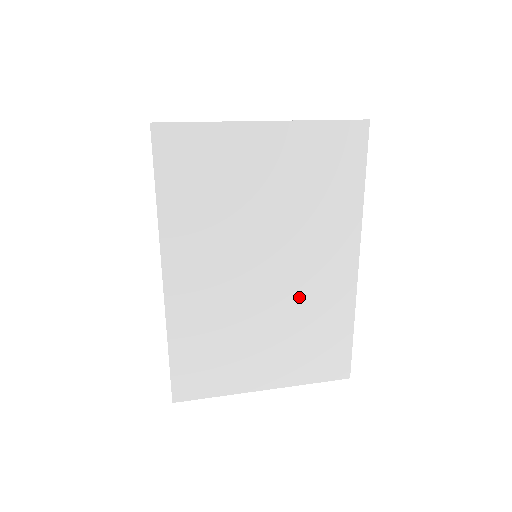
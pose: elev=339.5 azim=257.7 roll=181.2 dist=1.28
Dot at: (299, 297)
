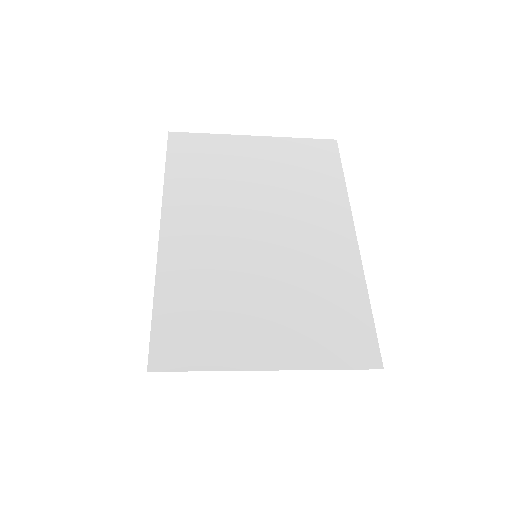
Dot at: (299, 262)
